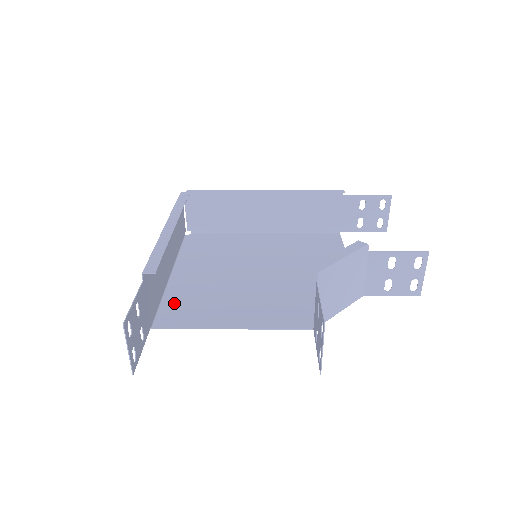
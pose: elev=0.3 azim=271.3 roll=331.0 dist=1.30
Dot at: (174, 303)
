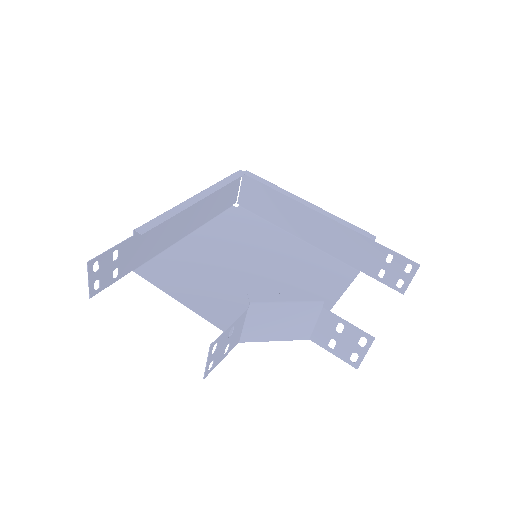
Dot at: (167, 260)
